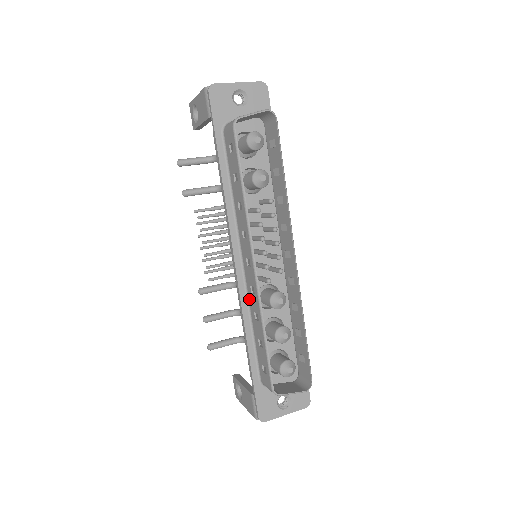
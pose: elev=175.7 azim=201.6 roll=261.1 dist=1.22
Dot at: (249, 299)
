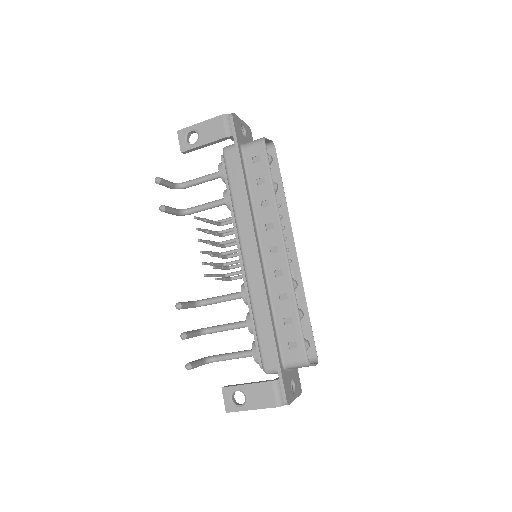
Dot at: (270, 285)
